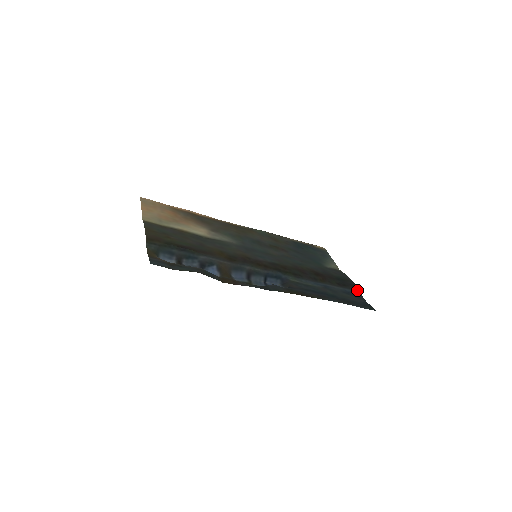
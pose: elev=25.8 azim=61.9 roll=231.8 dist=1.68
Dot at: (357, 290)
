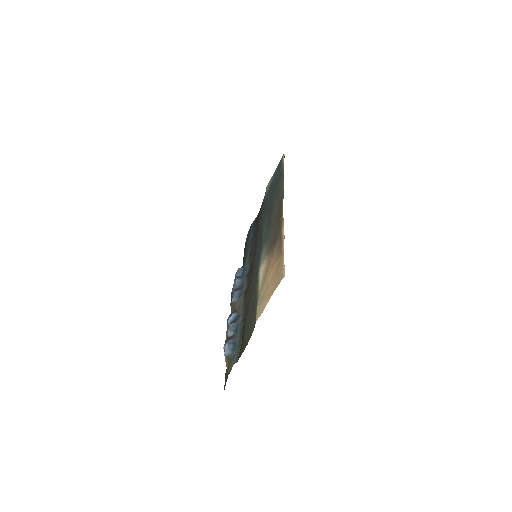
Dot at: occluded
